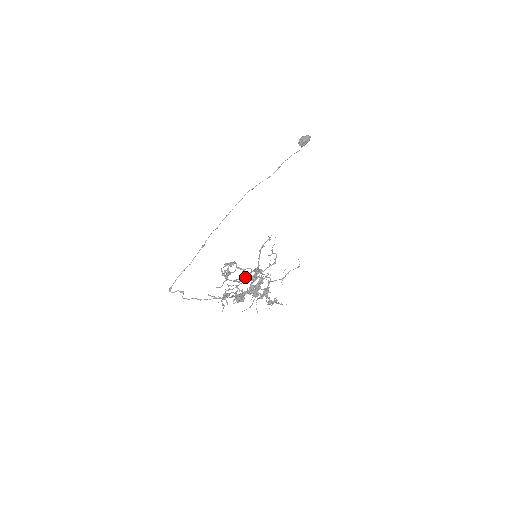
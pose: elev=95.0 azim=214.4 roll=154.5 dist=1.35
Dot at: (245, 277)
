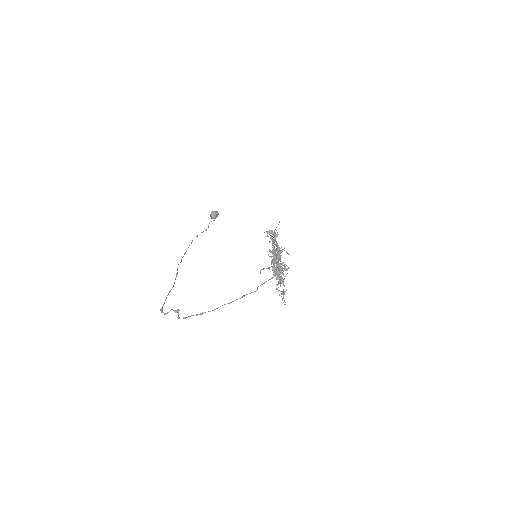
Dot at: occluded
